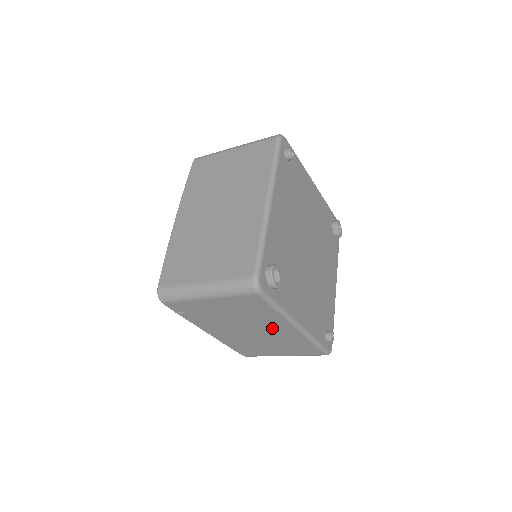
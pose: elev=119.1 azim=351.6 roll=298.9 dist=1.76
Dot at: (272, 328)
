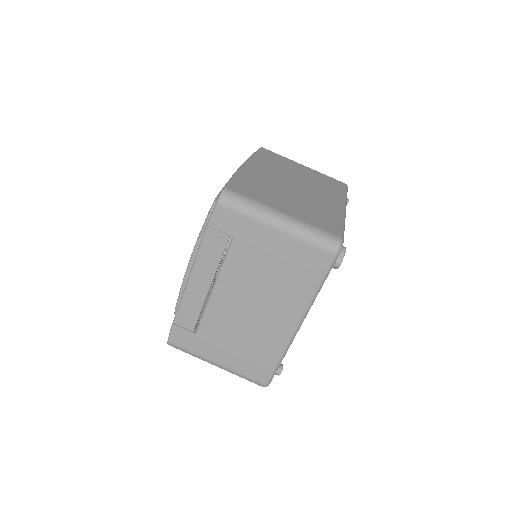
Dot at: (274, 311)
